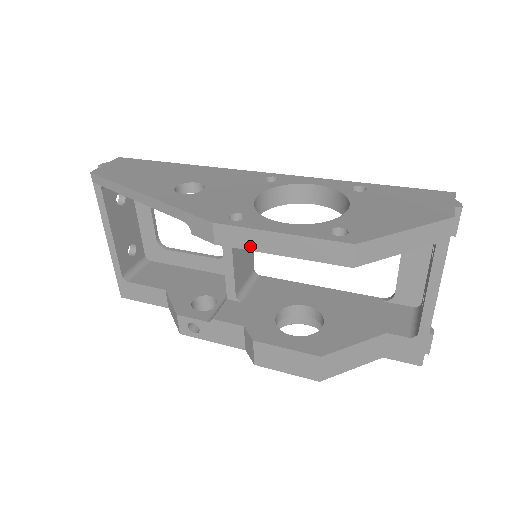
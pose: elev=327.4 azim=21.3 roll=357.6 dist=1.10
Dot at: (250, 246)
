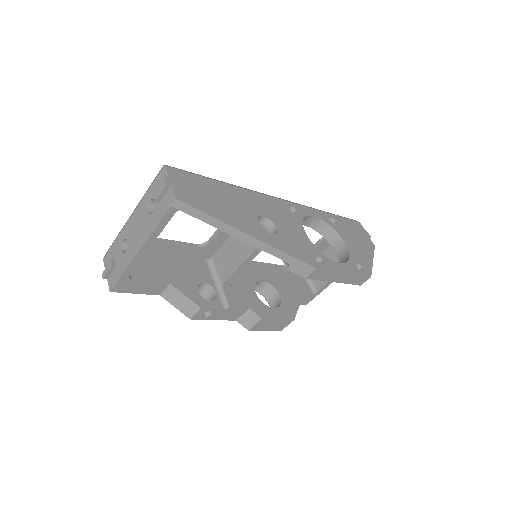
Dot at: (325, 279)
